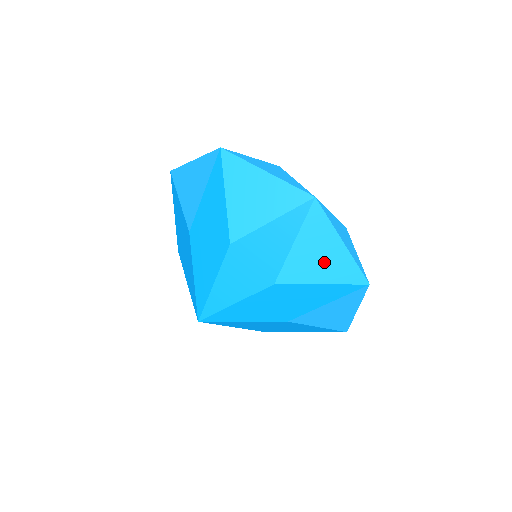
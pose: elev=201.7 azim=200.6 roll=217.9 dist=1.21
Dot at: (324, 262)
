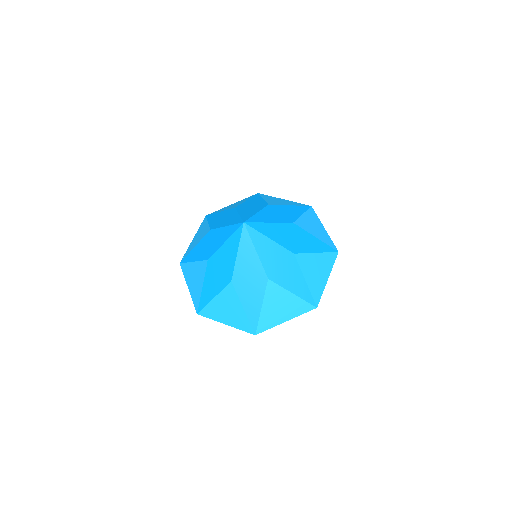
Dot at: (316, 275)
